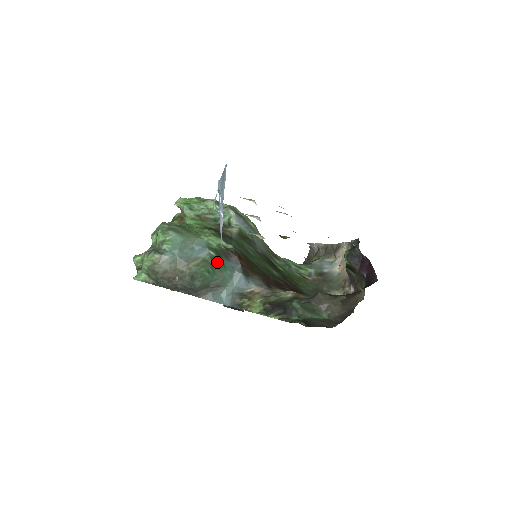
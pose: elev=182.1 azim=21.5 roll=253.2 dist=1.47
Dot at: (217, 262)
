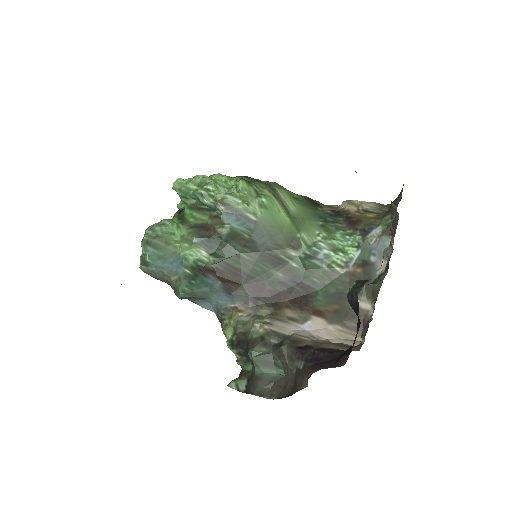
Dot at: (194, 280)
